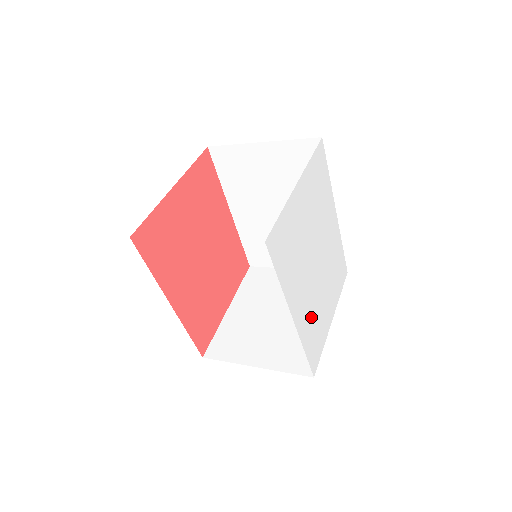
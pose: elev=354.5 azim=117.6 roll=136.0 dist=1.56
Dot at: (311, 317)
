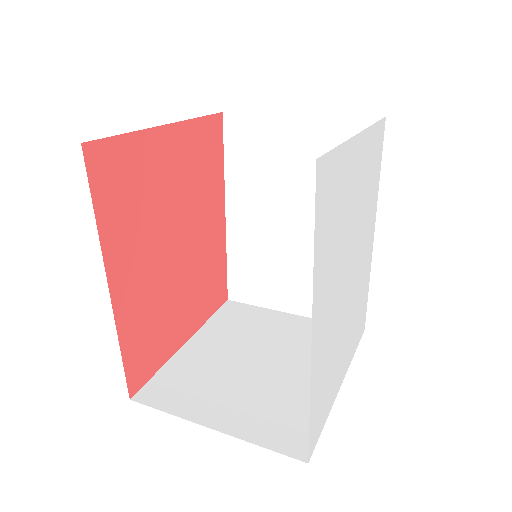
Dot at: (327, 356)
